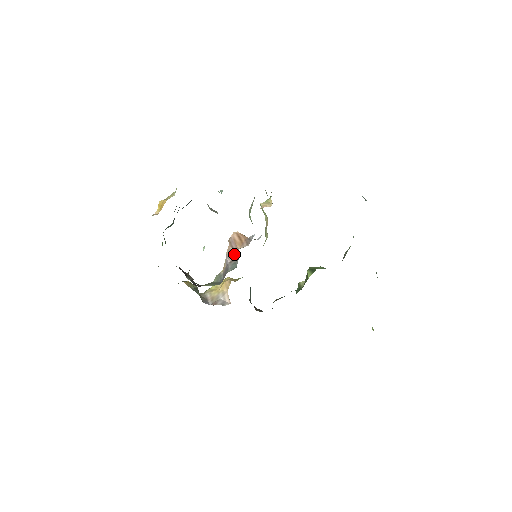
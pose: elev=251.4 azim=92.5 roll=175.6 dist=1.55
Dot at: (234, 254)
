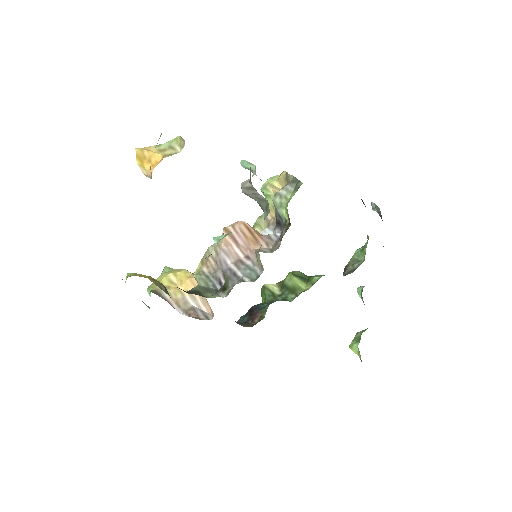
Dot at: (238, 252)
